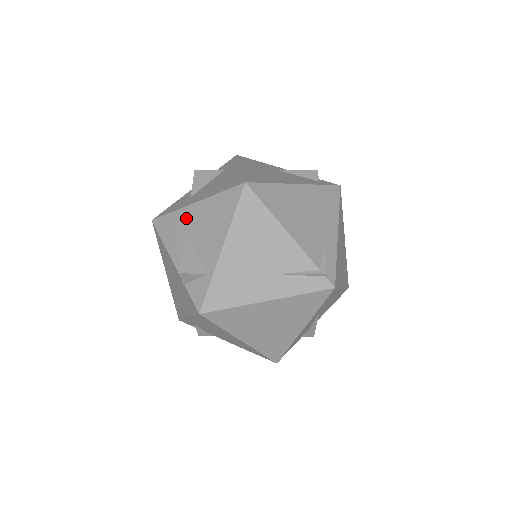
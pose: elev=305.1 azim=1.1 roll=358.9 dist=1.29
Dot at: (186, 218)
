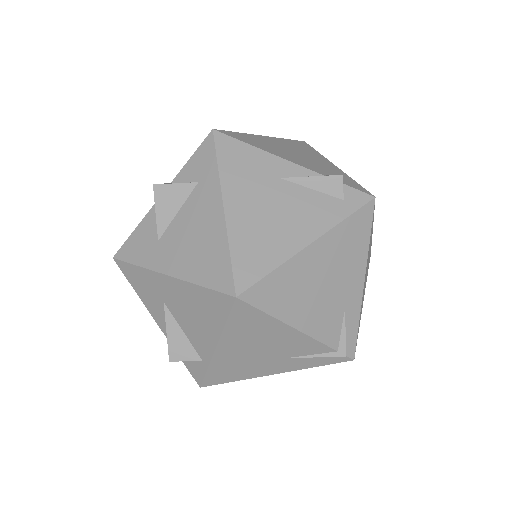
Dot at: (160, 286)
